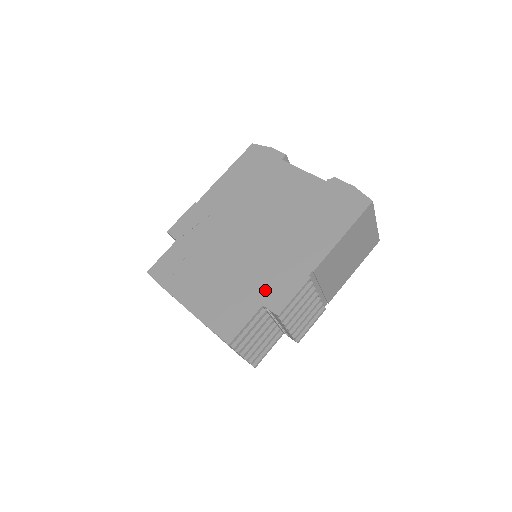
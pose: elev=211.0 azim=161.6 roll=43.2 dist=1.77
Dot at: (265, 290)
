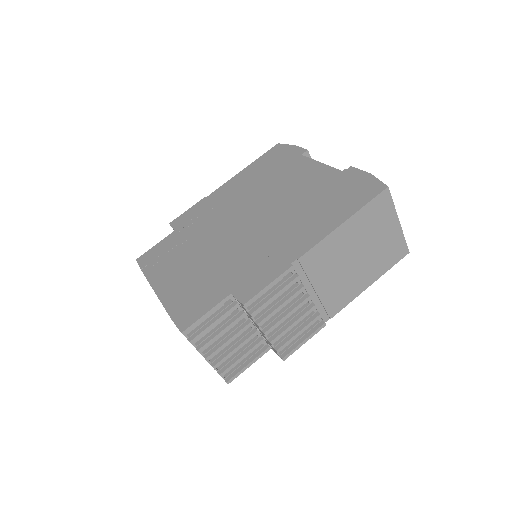
Dot at: (239, 277)
